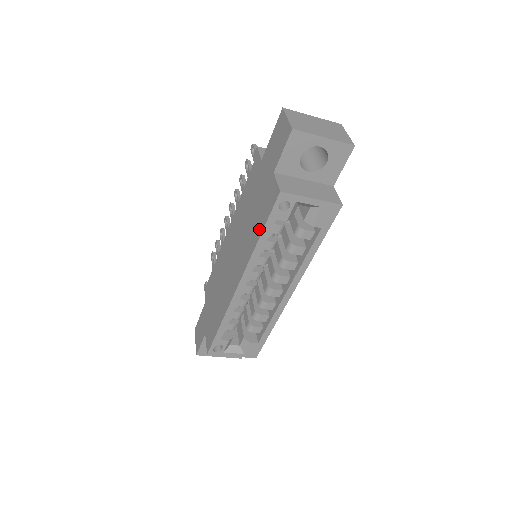
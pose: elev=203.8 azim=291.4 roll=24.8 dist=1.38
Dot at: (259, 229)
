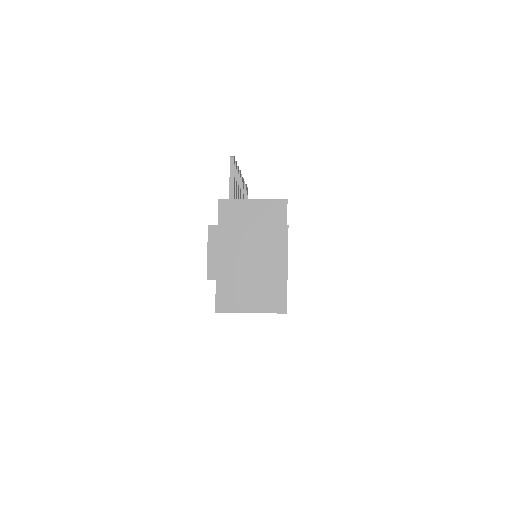
Dot at: occluded
